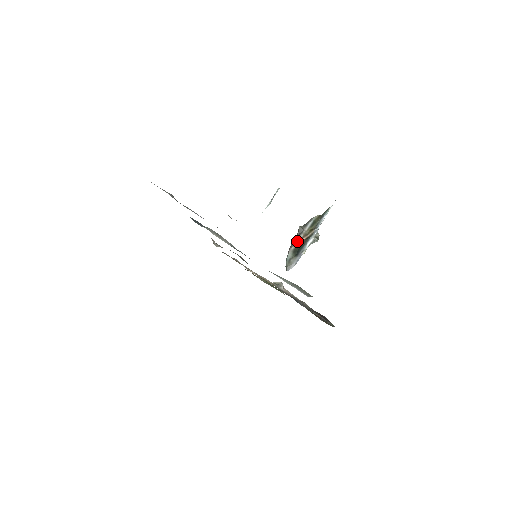
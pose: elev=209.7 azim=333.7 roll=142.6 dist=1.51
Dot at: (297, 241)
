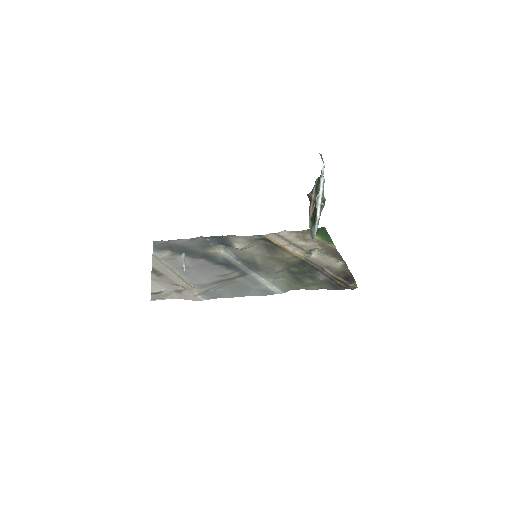
Dot at: (310, 209)
